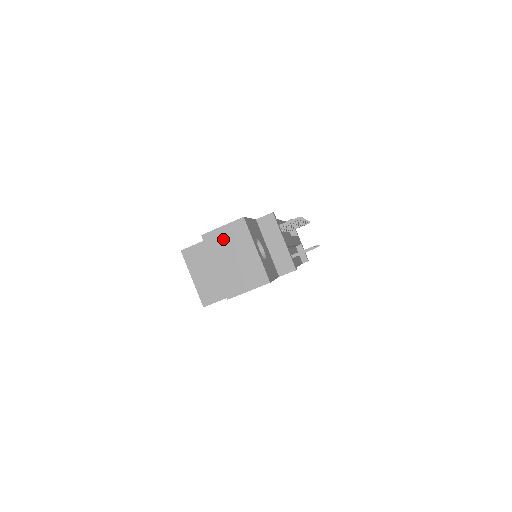
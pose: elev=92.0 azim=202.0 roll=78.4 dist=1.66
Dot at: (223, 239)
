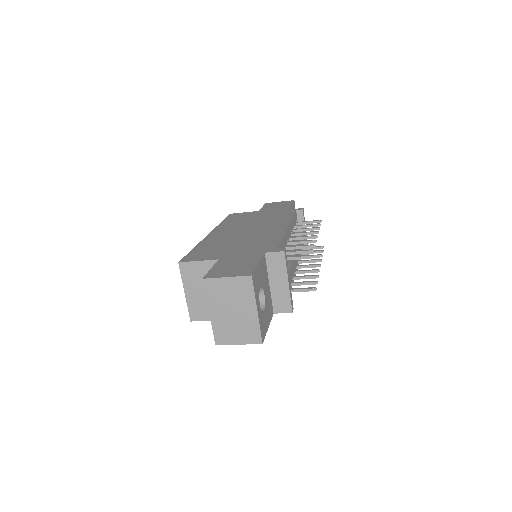
Dot at: (225, 290)
